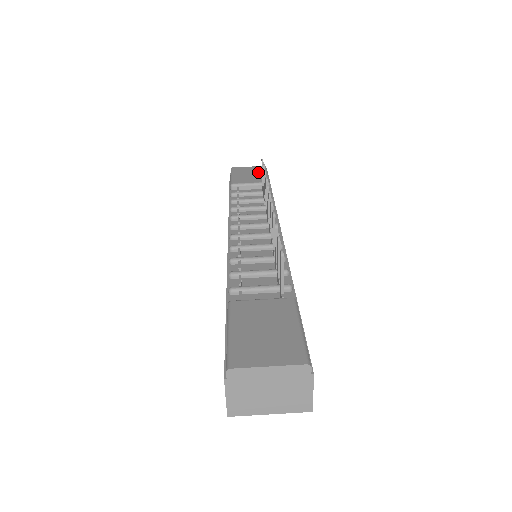
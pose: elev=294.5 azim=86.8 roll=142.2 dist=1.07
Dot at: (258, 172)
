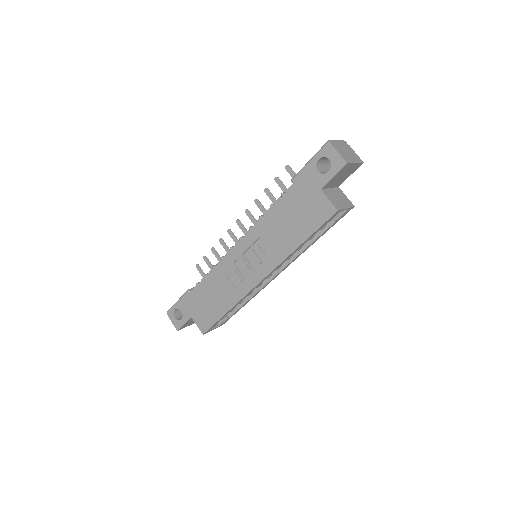
Dot at: occluded
